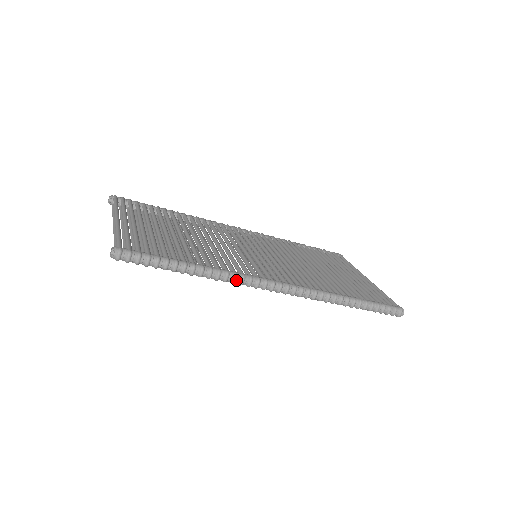
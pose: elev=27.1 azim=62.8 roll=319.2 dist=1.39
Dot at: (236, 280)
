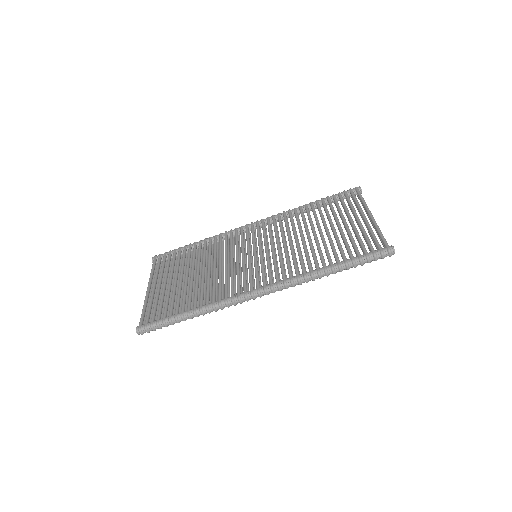
Dot at: (222, 307)
